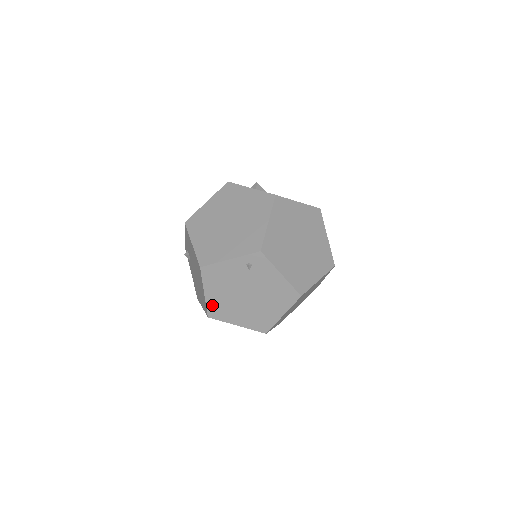
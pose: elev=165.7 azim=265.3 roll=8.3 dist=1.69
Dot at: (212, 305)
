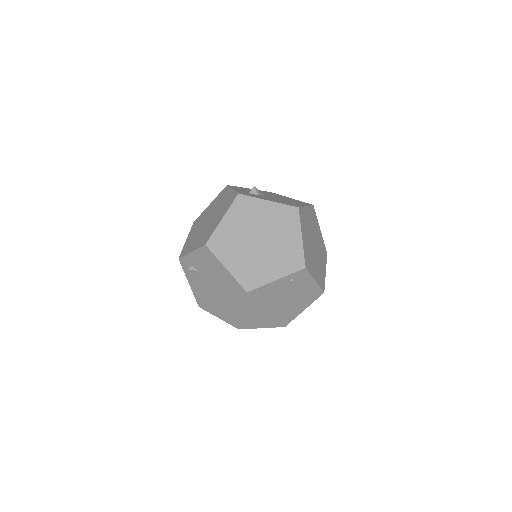
Dot at: (246, 319)
